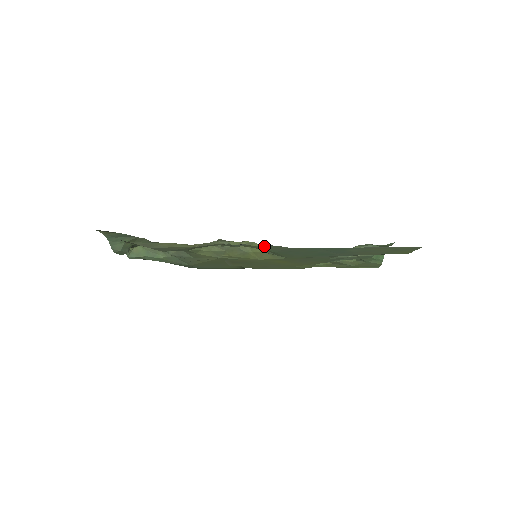
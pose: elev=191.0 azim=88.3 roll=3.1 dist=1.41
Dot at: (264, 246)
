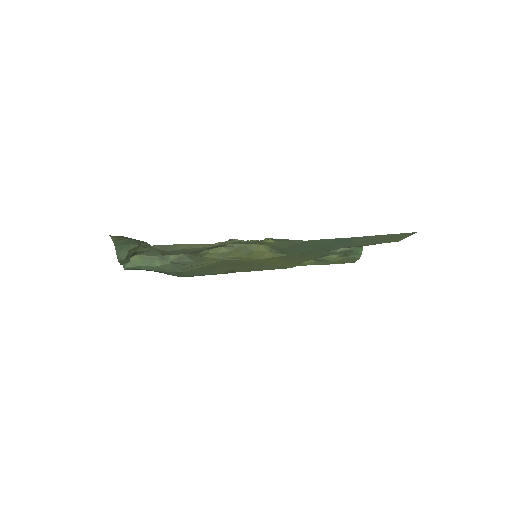
Dot at: (278, 242)
